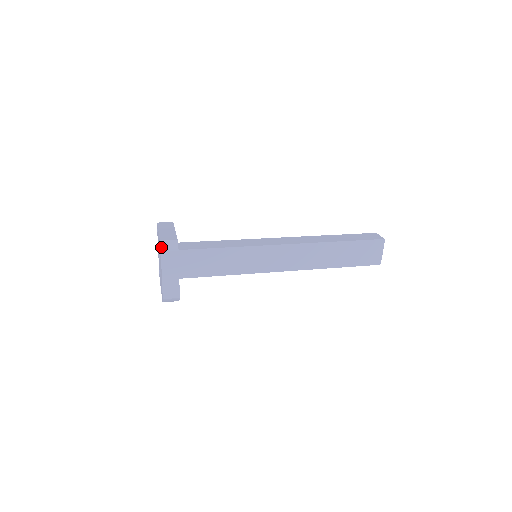
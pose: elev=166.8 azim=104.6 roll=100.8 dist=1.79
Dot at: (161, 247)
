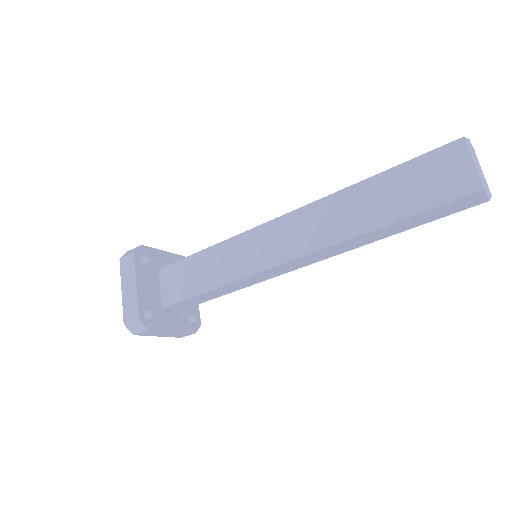
Dot at: (123, 256)
